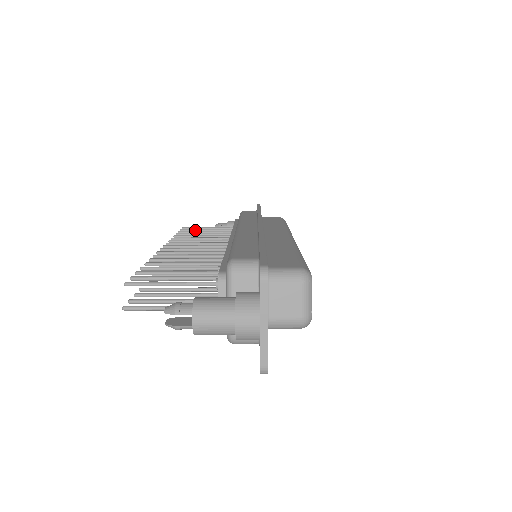
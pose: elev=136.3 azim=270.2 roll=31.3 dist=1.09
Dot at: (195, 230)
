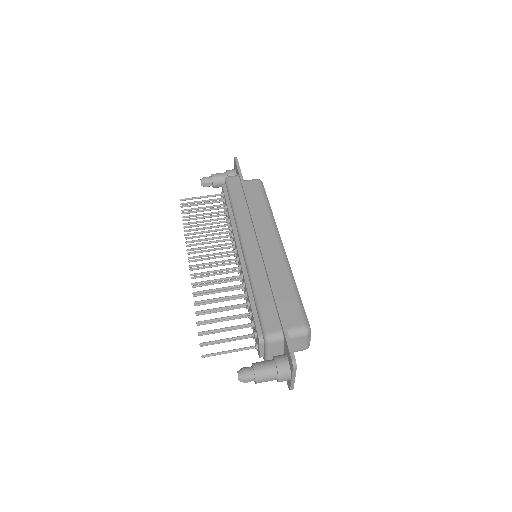
Dot at: (193, 205)
